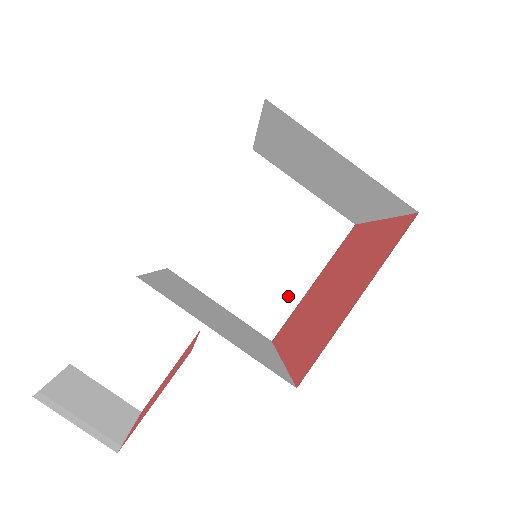
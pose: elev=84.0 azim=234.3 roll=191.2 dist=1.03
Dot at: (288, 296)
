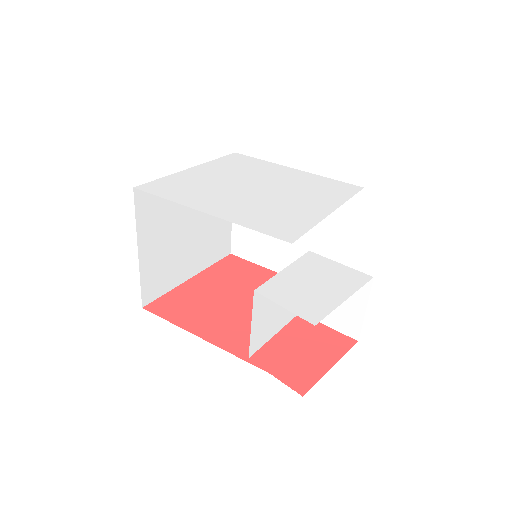
Dot at: (175, 277)
